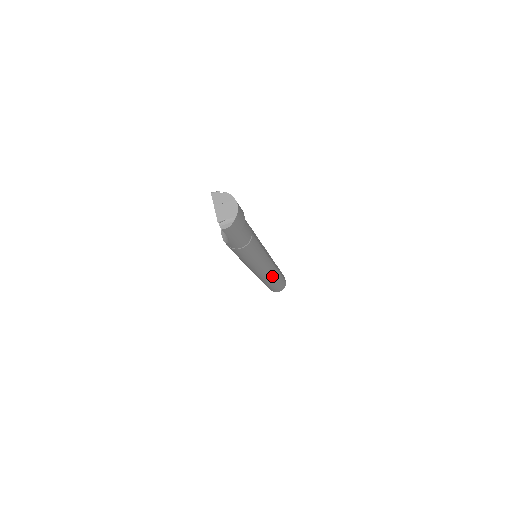
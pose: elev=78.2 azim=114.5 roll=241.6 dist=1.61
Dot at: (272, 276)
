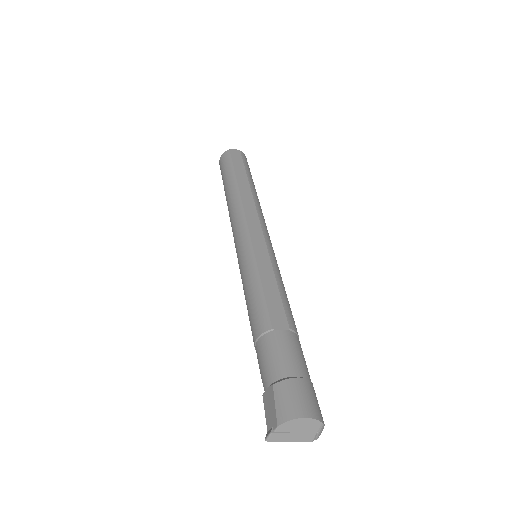
Dot at: (261, 209)
